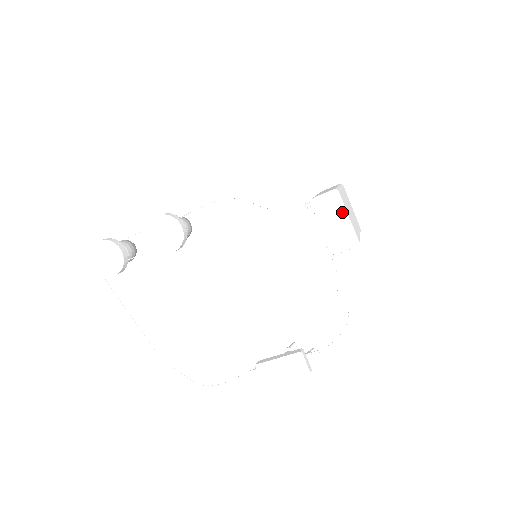
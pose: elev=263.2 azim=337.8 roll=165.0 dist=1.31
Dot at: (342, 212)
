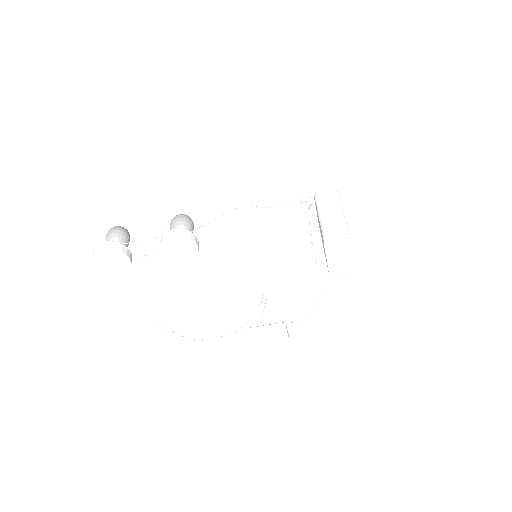
Dot at: (348, 251)
